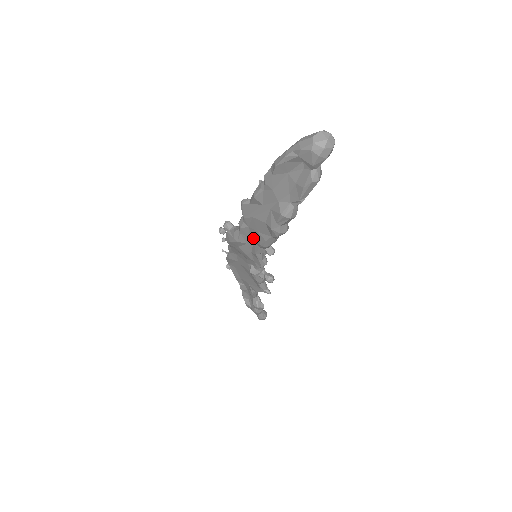
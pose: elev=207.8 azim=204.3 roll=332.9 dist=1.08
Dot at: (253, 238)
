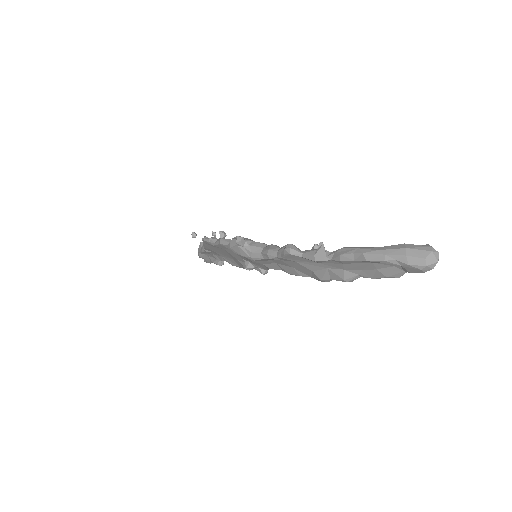
Dot at: (277, 263)
